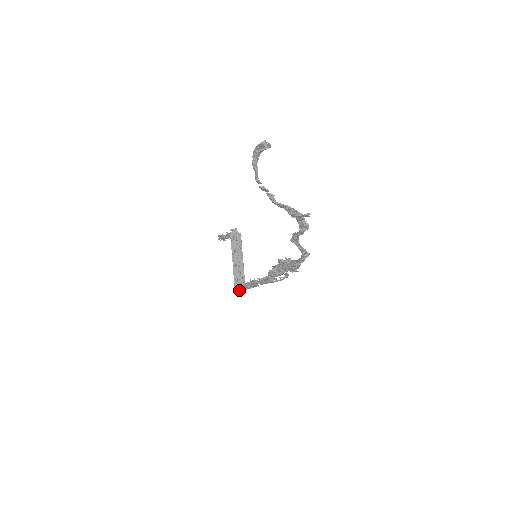
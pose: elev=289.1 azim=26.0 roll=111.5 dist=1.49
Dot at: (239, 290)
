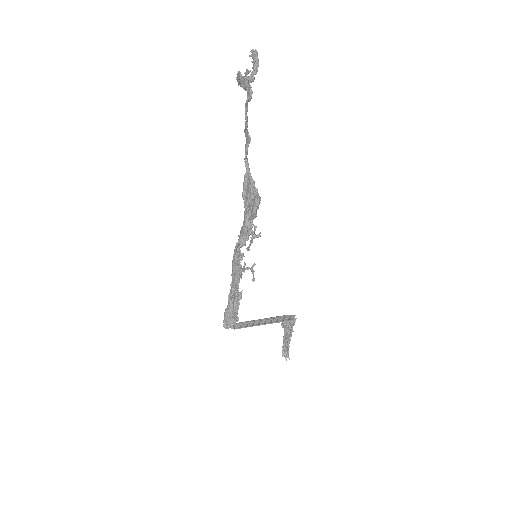
Dot at: (224, 315)
